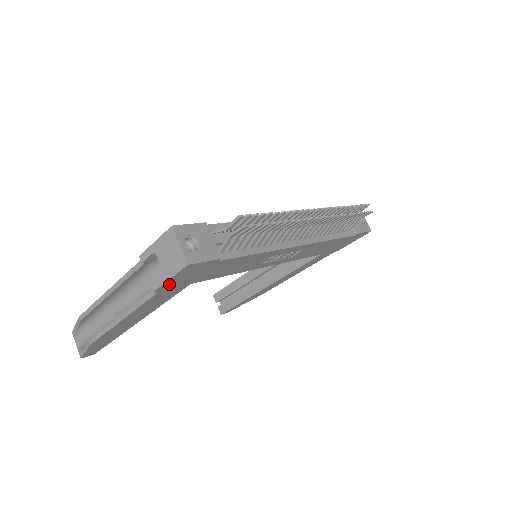
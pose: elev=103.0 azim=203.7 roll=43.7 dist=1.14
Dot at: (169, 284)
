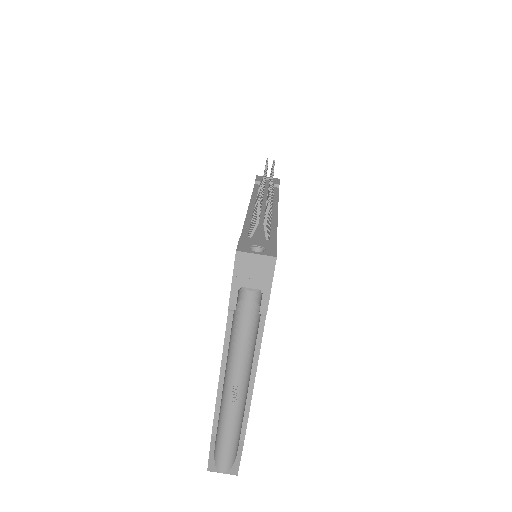
Dot at: occluded
